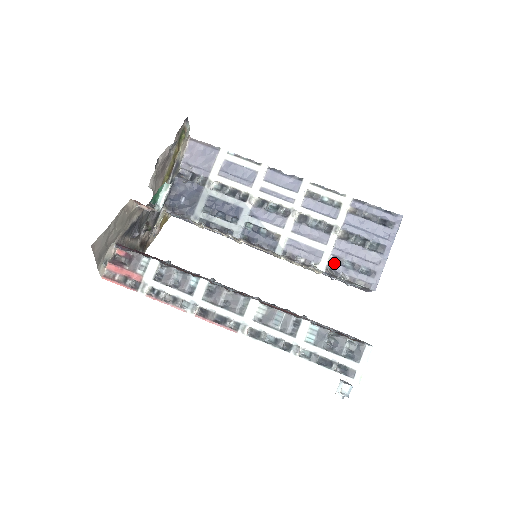
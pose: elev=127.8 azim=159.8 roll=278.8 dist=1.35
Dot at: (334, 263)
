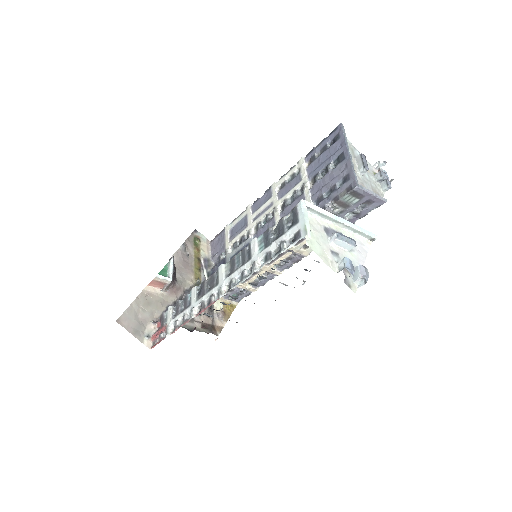
Dot at: (318, 205)
